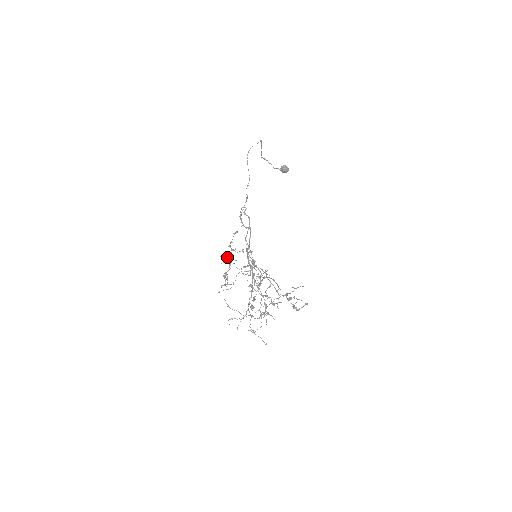
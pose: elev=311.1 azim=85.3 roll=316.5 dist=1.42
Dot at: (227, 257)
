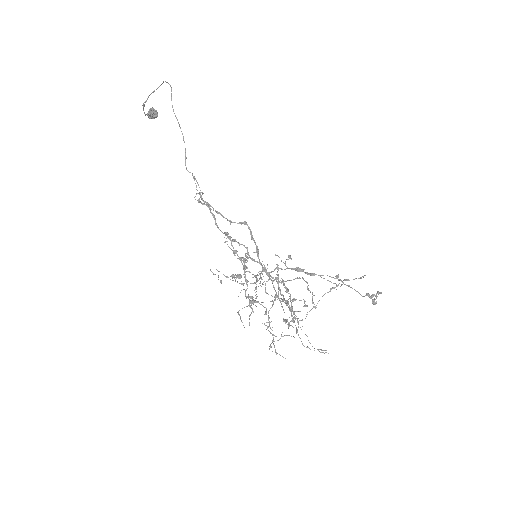
Dot at: (243, 274)
